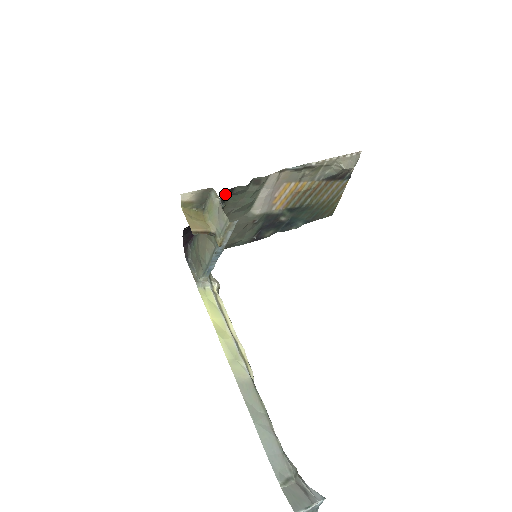
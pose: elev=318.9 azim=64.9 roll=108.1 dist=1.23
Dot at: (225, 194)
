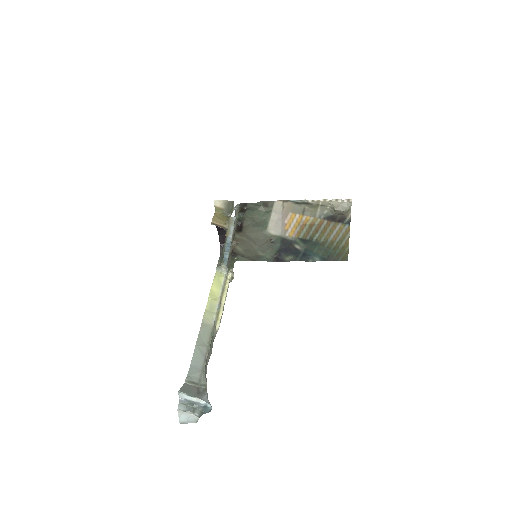
Dot at: (241, 206)
